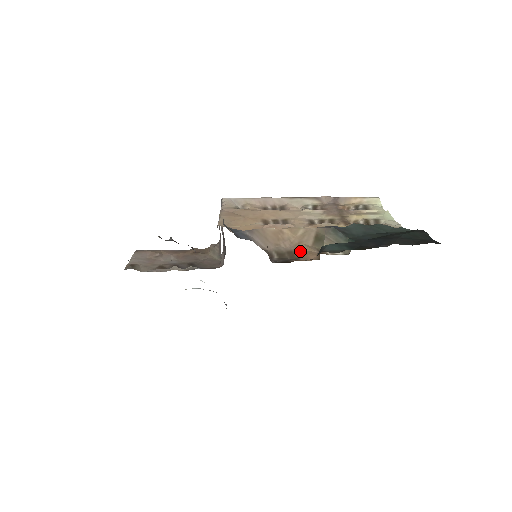
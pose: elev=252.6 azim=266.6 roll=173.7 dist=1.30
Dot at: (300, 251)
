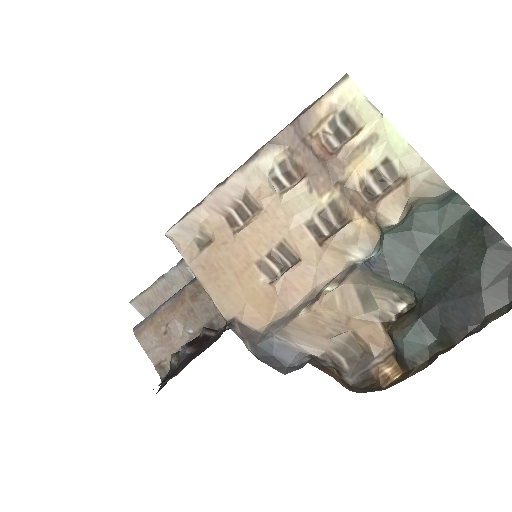
Dot at: (360, 334)
